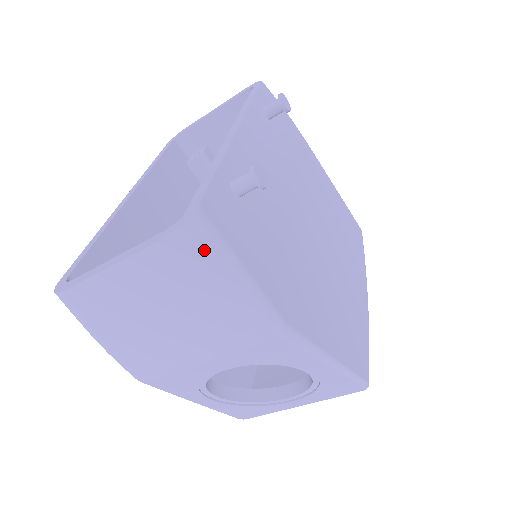
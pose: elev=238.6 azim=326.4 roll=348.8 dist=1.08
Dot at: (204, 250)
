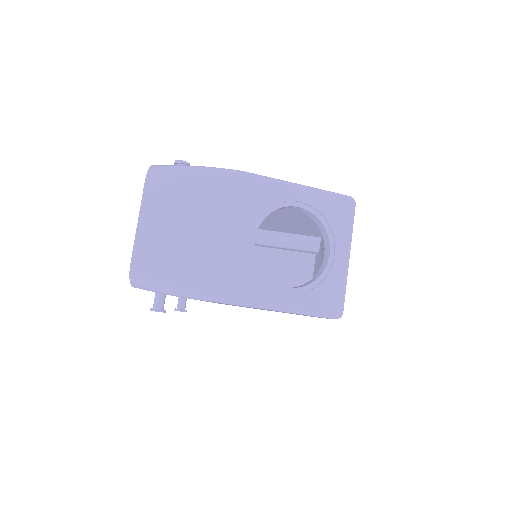
Dot at: (167, 168)
